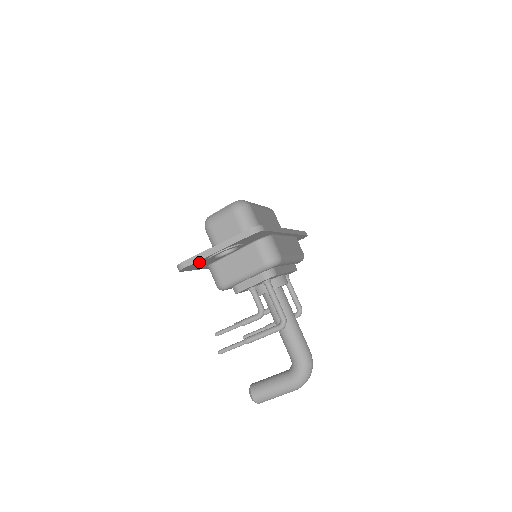
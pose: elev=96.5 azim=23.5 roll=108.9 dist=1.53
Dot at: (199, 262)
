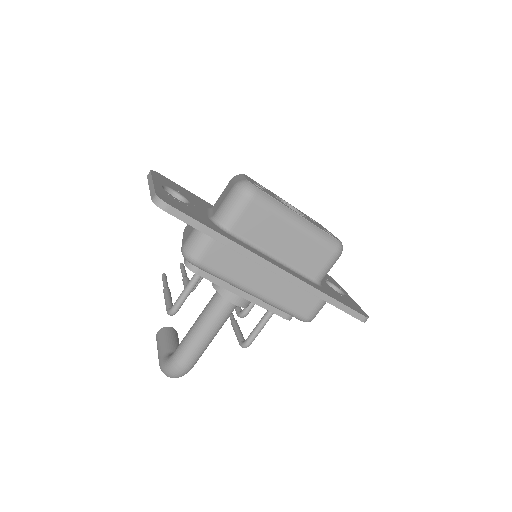
Dot at: occluded
